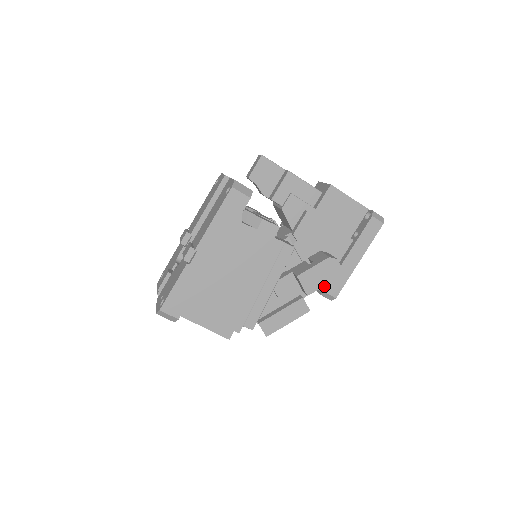
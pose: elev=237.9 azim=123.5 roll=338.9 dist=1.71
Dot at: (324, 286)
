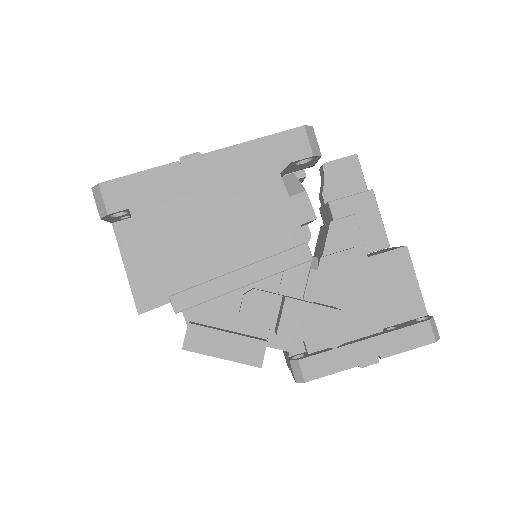
Dot at: occluded
